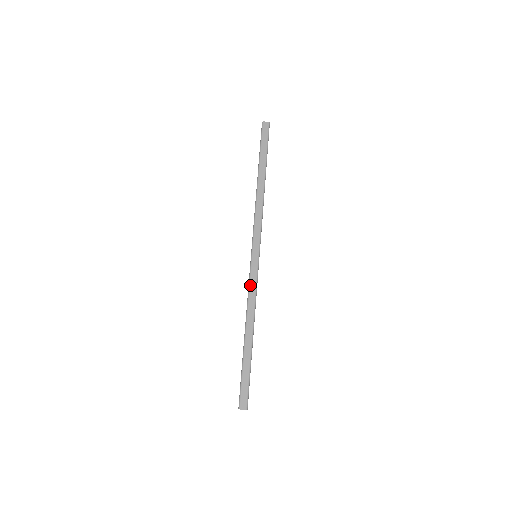
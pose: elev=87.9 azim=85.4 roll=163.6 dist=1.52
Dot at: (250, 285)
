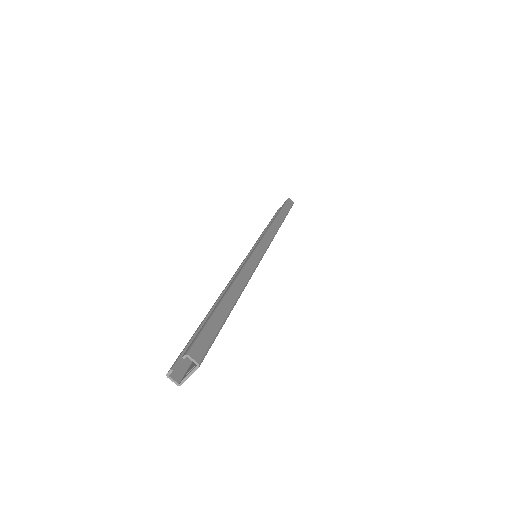
Dot at: (250, 260)
